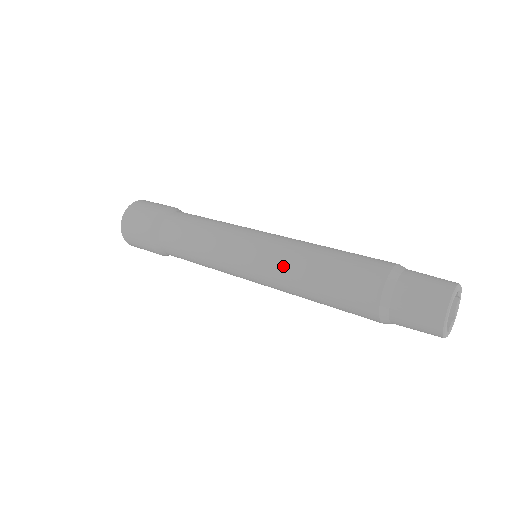
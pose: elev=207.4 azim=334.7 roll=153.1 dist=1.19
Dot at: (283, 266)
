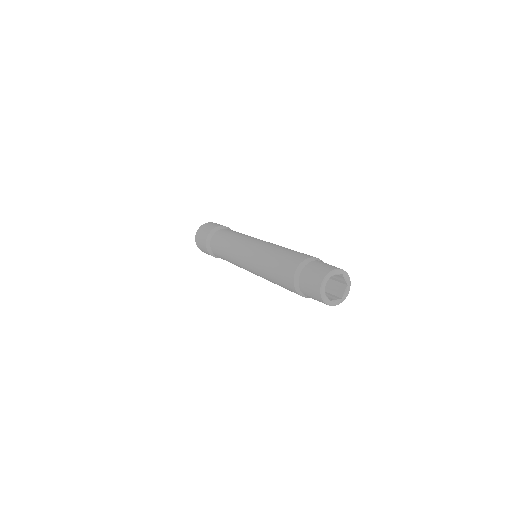
Dot at: (258, 271)
